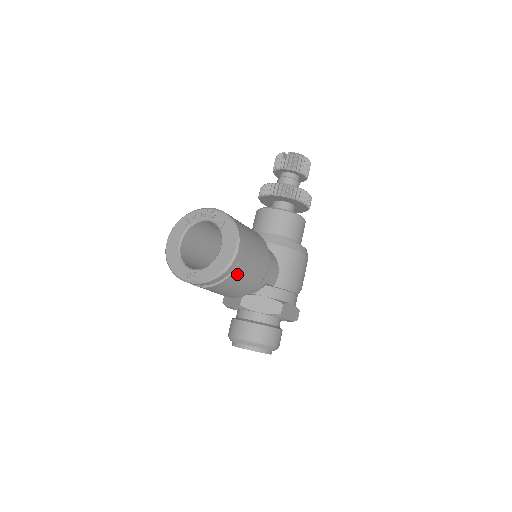
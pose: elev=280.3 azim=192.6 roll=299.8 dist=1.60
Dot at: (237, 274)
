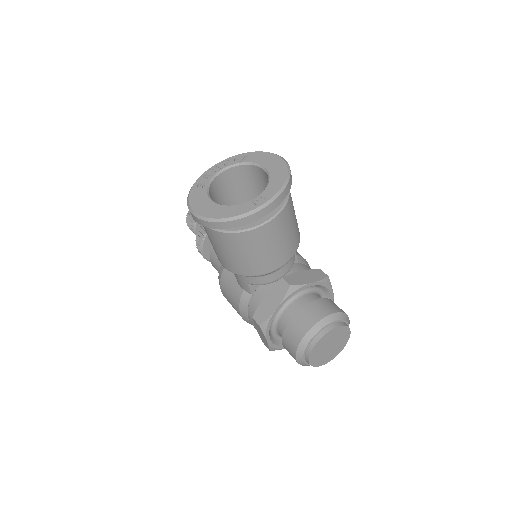
Dot at: occluded
